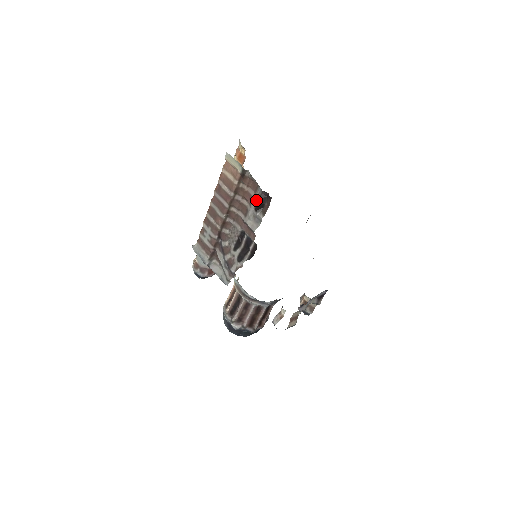
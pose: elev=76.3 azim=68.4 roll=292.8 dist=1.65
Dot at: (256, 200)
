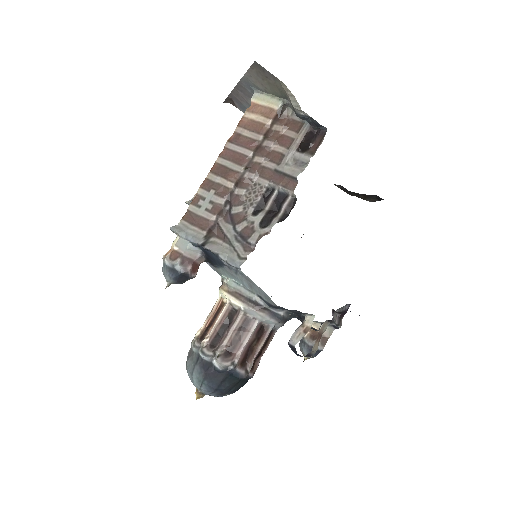
Dot at: (300, 139)
